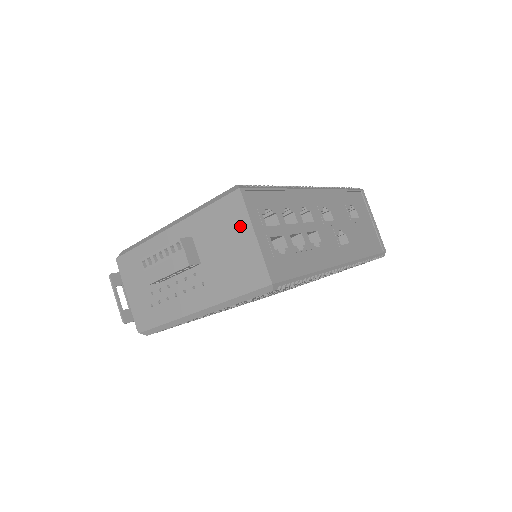
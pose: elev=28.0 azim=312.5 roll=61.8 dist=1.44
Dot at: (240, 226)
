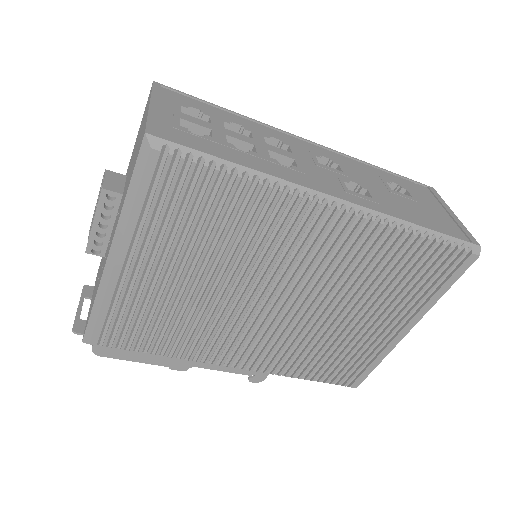
Dot at: (145, 113)
